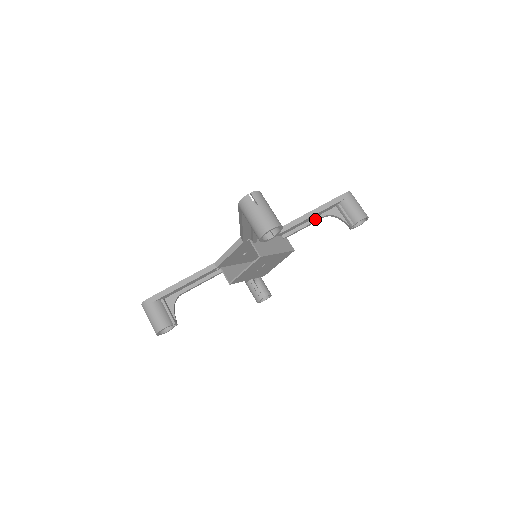
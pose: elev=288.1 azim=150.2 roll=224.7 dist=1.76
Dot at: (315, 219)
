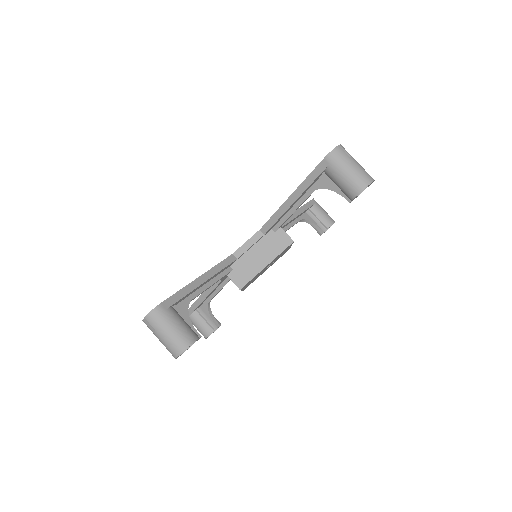
Dot at: (302, 199)
